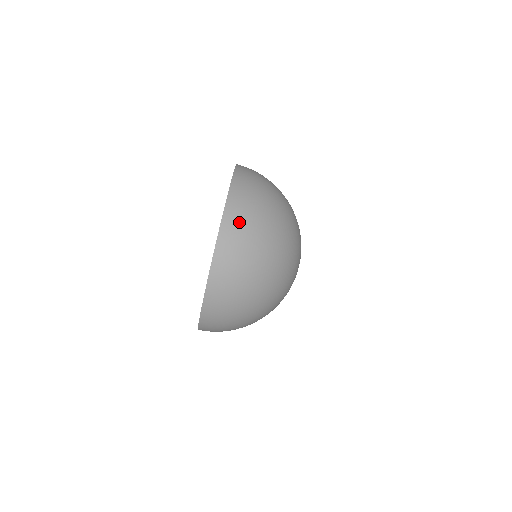
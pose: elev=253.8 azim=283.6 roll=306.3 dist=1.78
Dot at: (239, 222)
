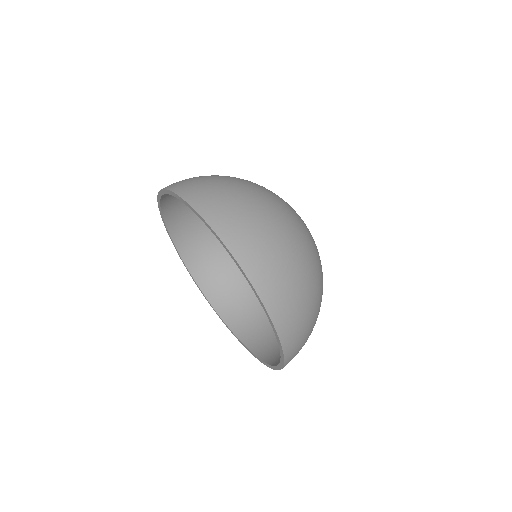
Dot at: (255, 251)
